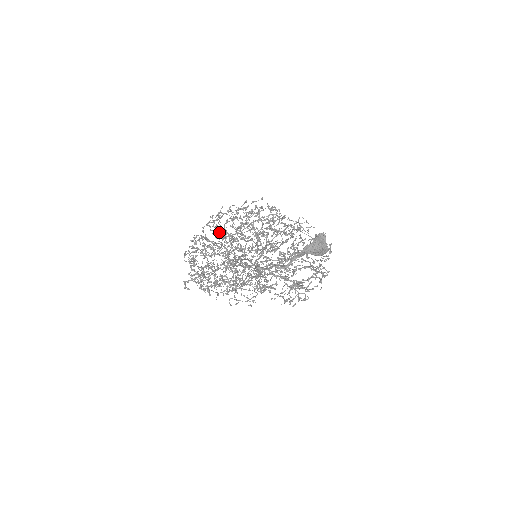
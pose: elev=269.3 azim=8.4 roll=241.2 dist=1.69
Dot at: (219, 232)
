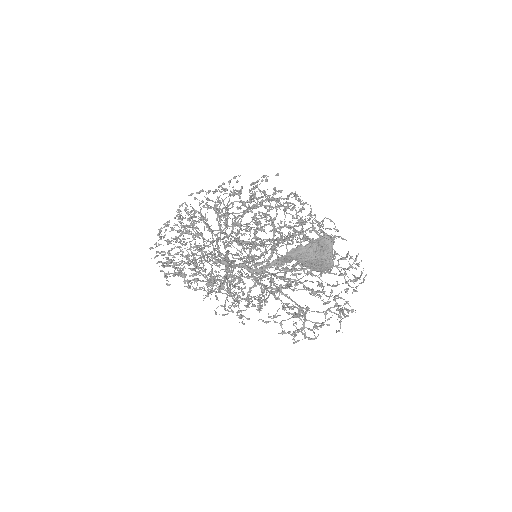
Dot at: (205, 204)
